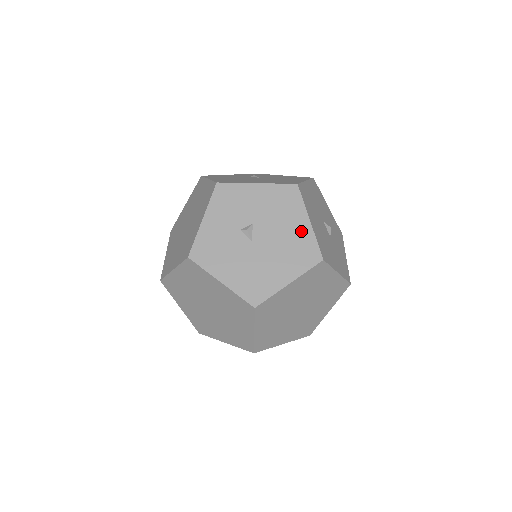
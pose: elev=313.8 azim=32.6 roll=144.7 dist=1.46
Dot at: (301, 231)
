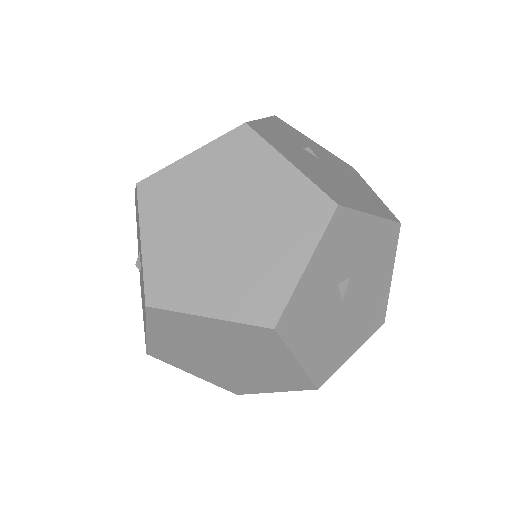
Dot at: (382, 288)
